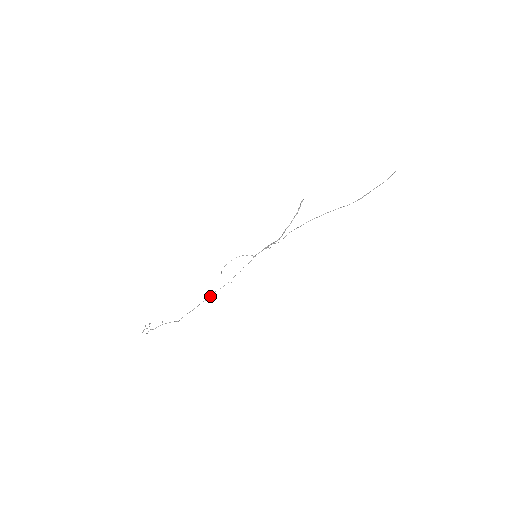
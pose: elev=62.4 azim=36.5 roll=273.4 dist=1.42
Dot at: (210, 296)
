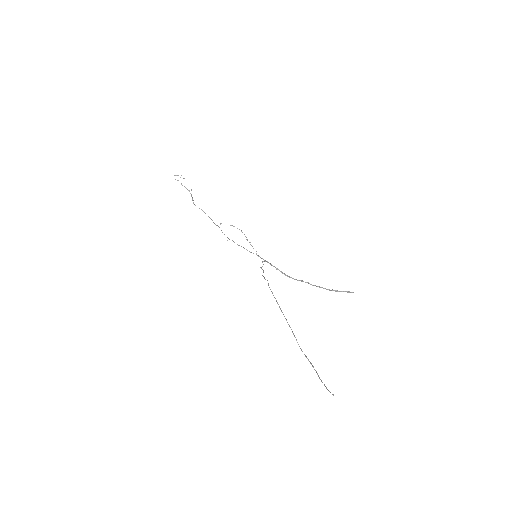
Dot at: occluded
